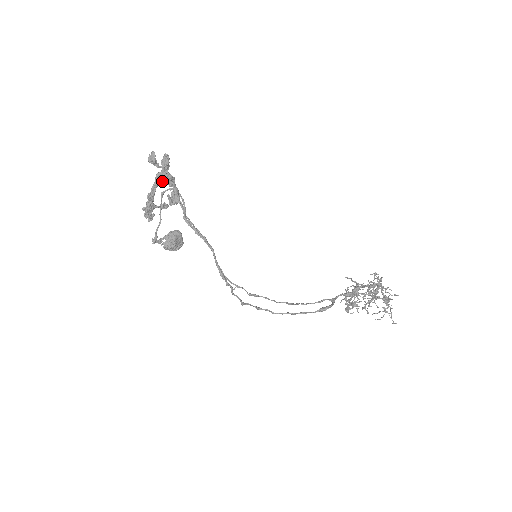
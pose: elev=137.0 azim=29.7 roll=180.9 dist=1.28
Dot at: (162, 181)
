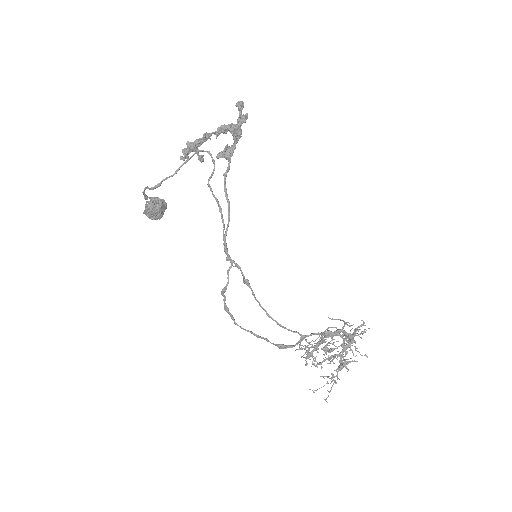
Dot at: (234, 129)
